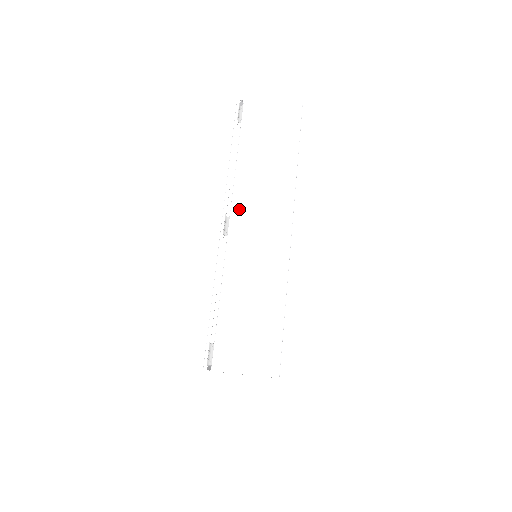
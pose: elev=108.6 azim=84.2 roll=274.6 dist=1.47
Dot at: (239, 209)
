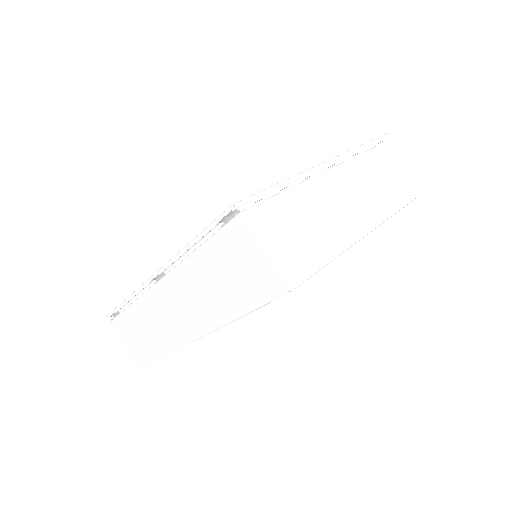
Dot at: (170, 284)
